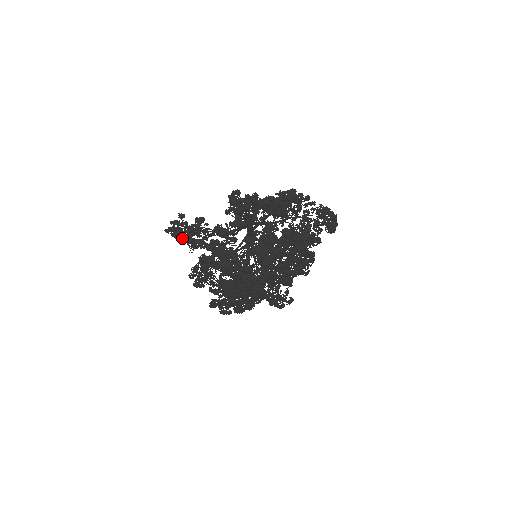
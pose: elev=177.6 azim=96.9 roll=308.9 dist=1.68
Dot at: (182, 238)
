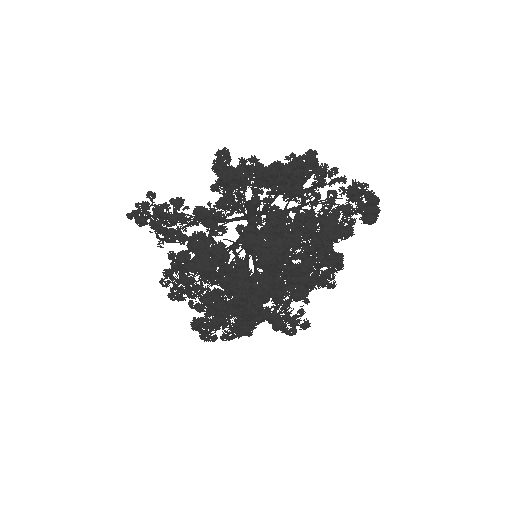
Dot at: occluded
